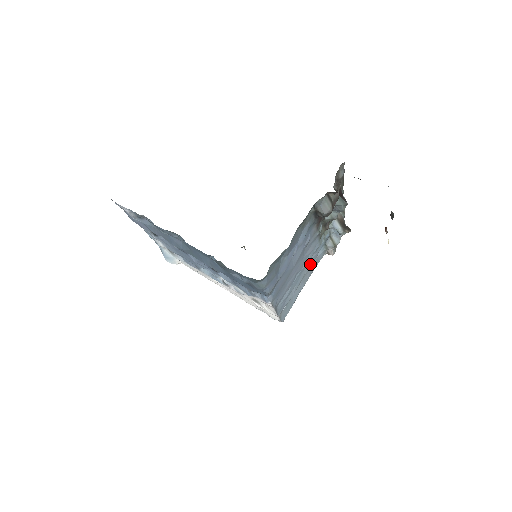
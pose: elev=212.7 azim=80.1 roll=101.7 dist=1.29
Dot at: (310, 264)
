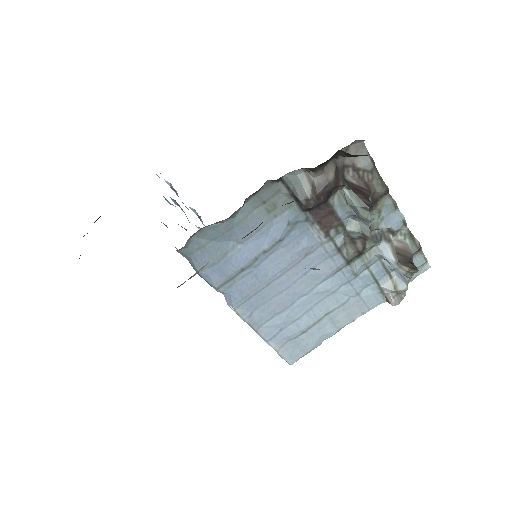
Dot at: (341, 299)
